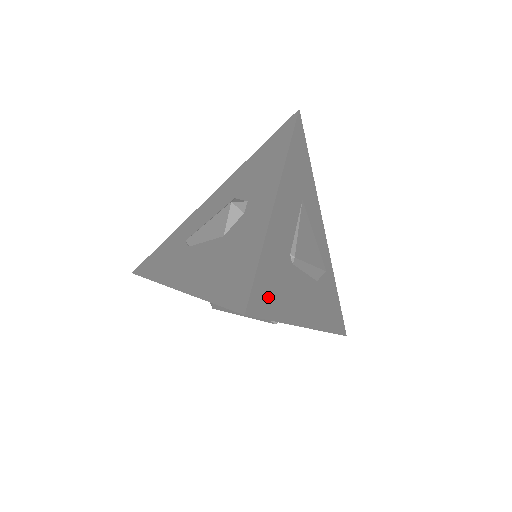
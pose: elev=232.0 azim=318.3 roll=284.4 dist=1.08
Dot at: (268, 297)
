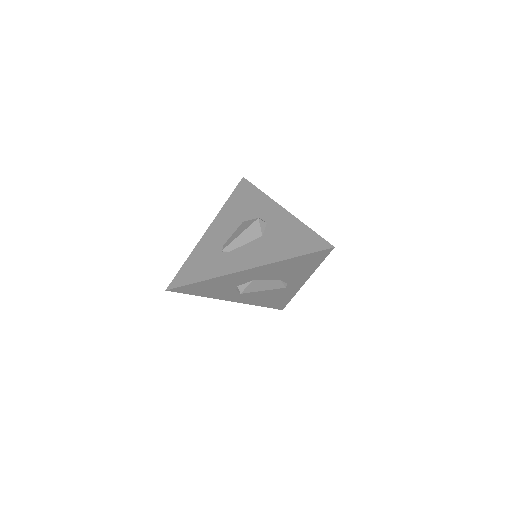
Dot at: occluded
